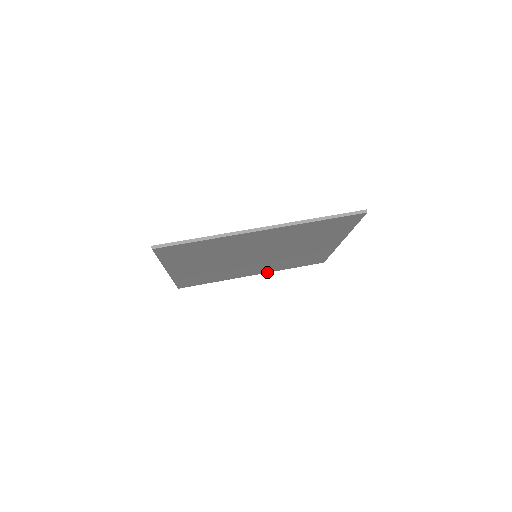
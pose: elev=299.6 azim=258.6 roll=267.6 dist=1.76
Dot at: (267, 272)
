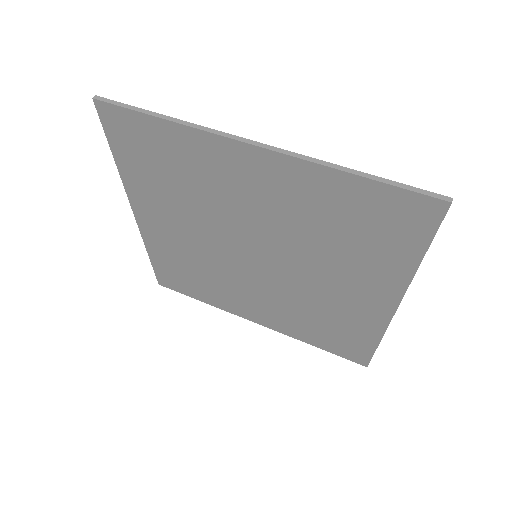
Dot at: (278, 330)
